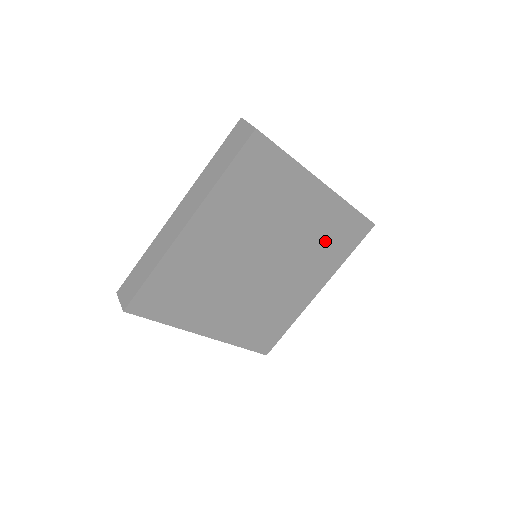
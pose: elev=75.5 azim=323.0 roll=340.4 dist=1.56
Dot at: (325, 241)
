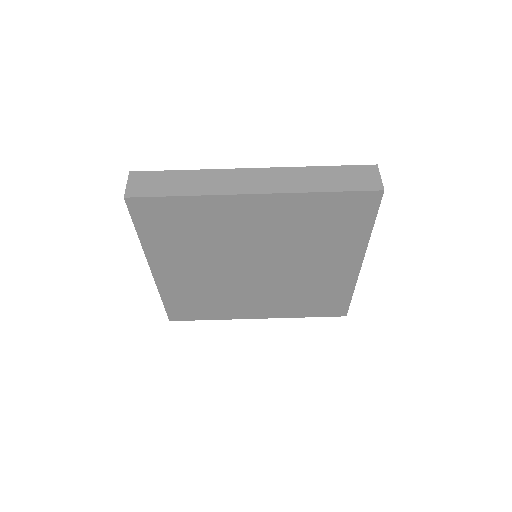
Dot at: (309, 295)
